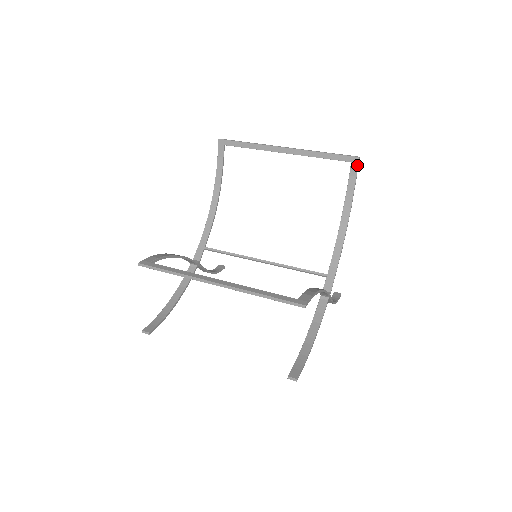
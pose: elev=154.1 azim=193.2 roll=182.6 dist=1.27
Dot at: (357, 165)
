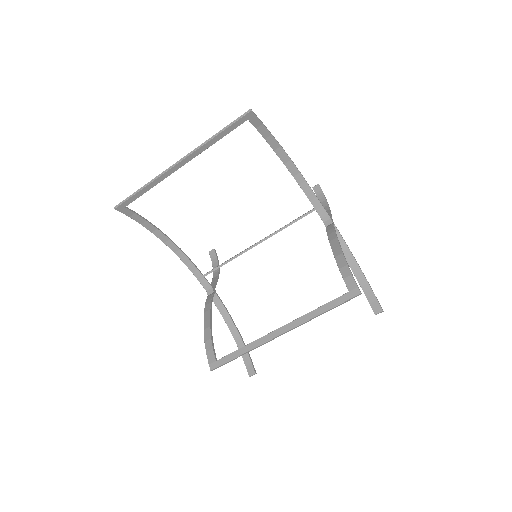
Dot at: (255, 117)
